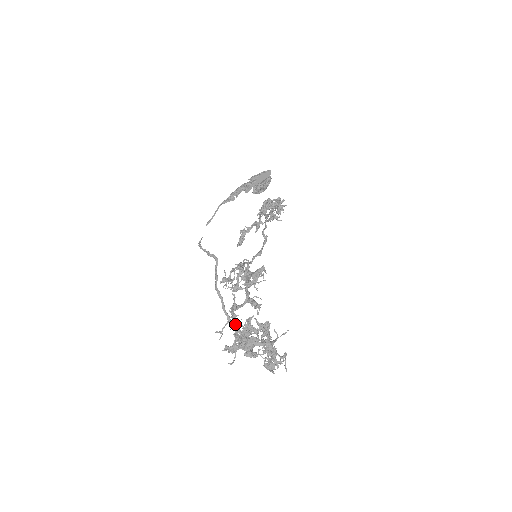
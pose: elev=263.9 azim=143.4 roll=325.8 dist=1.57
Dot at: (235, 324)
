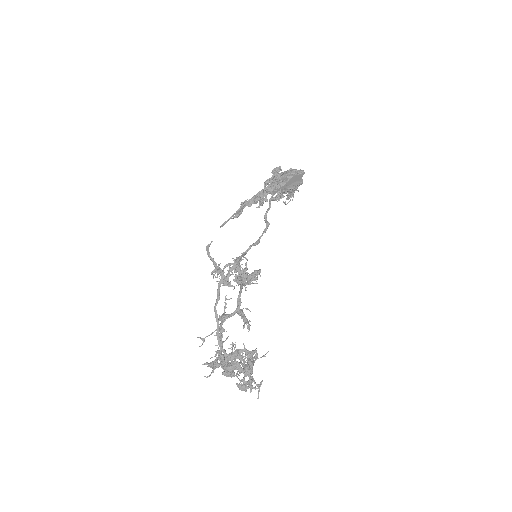
Dot at: (224, 351)
